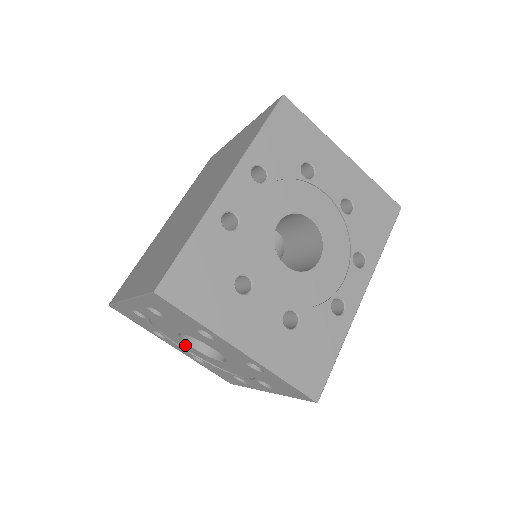
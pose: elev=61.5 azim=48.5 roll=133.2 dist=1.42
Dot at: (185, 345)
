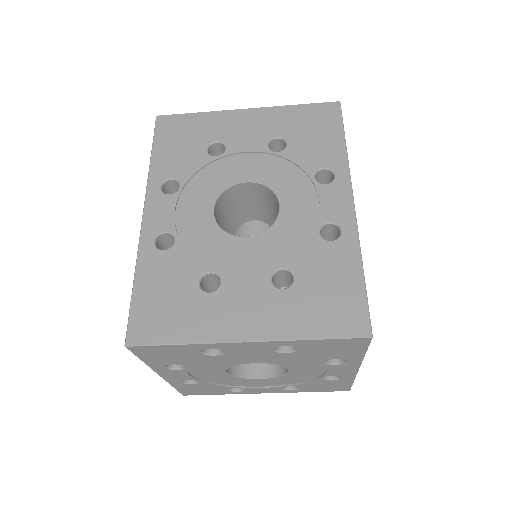
Dot at: (257, 382)
